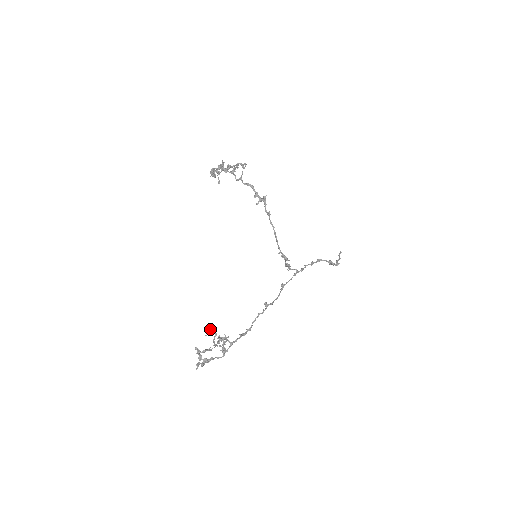
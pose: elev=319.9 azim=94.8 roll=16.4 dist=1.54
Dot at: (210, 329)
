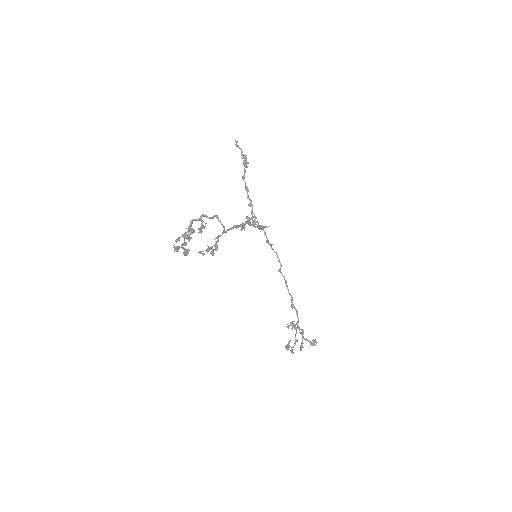
Dot at: (314, 344)
